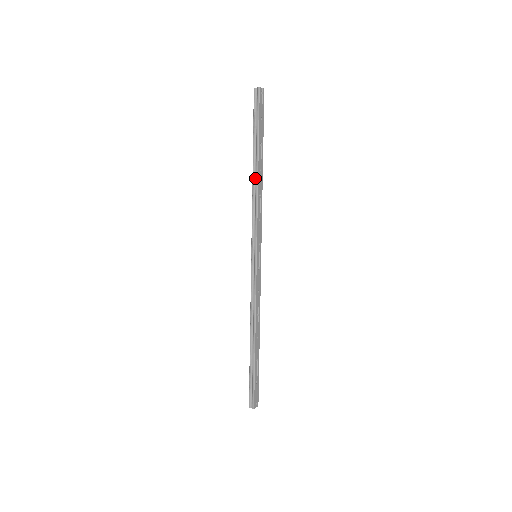
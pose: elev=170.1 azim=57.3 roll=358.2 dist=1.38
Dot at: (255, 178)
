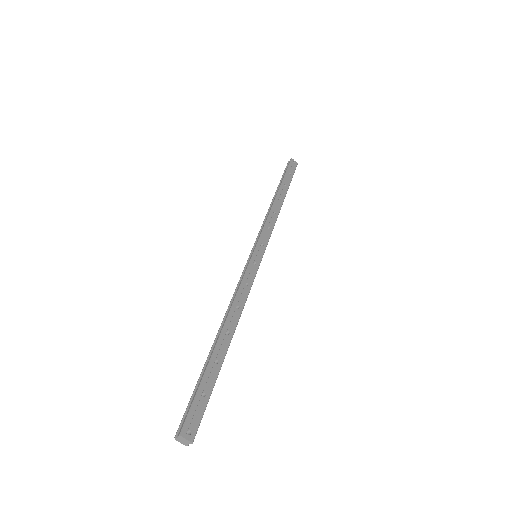
Dot at: occluded
